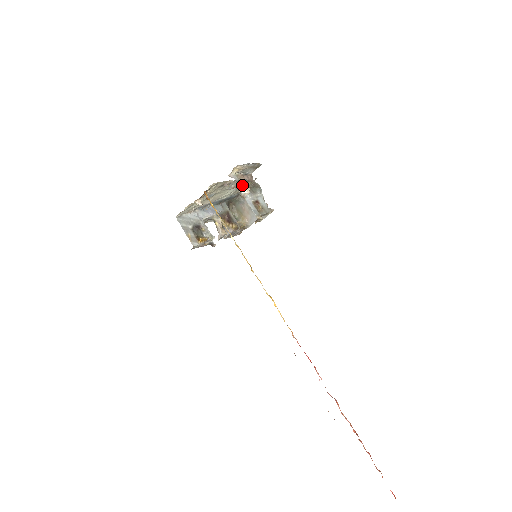
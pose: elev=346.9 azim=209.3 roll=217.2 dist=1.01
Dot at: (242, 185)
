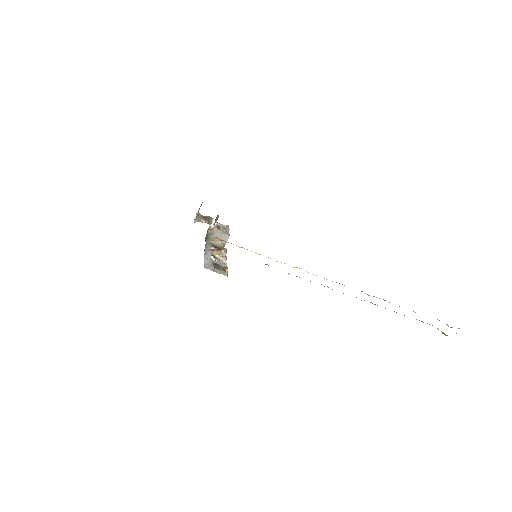
Dot at: (215, 221)
